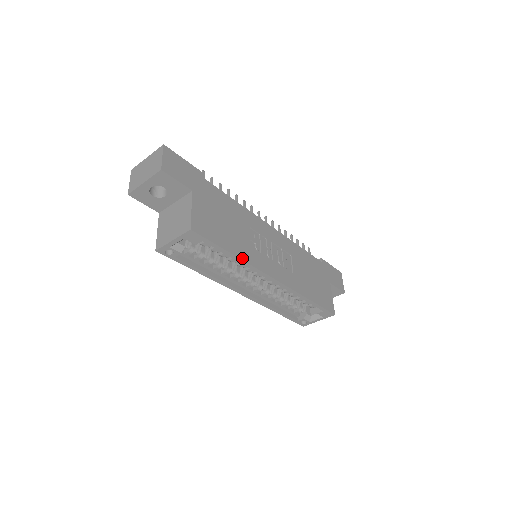
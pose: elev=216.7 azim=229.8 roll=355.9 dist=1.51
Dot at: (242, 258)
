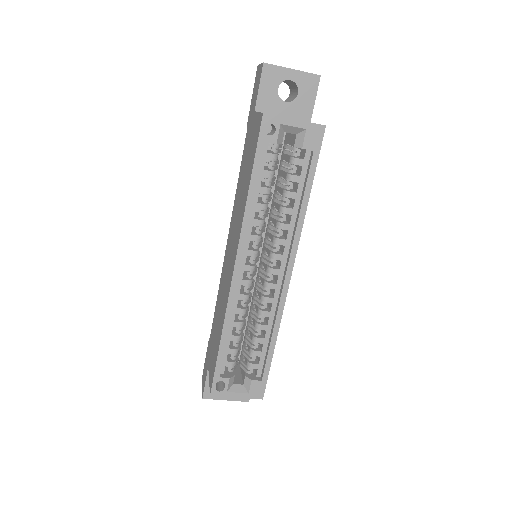
Dot at: (305, 214)
